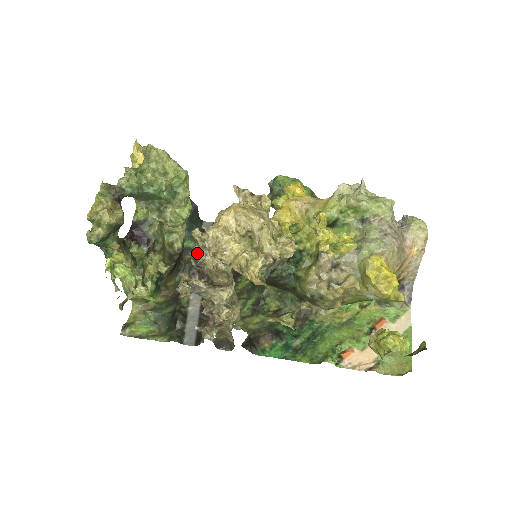
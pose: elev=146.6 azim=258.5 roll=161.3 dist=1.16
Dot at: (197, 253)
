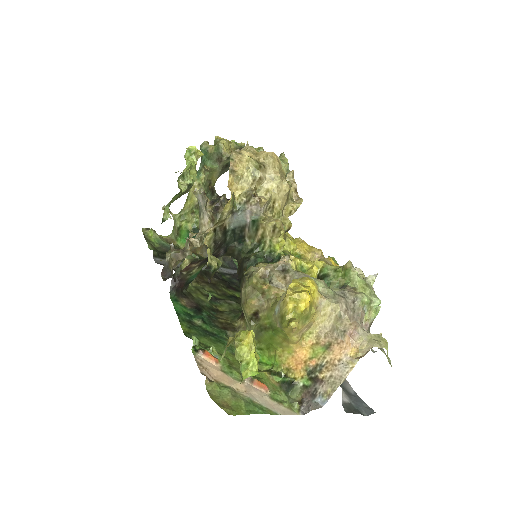
Dot at: occluded
